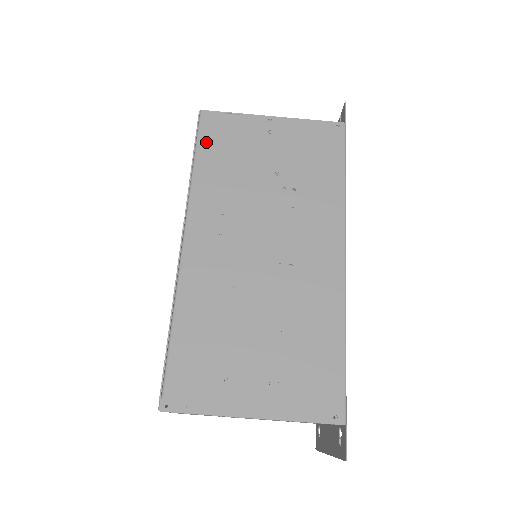
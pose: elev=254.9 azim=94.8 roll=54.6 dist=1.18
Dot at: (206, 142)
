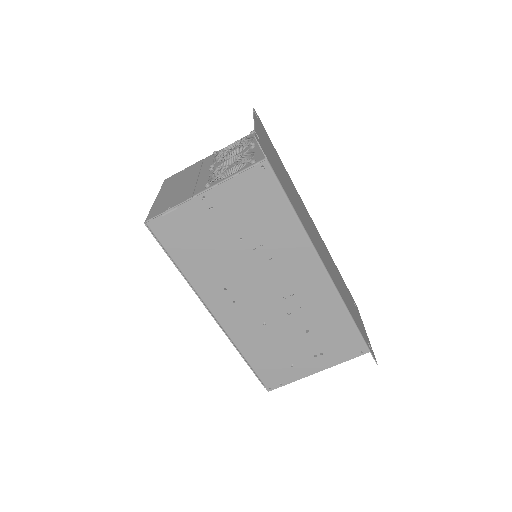
Dot at: (172, 247)
